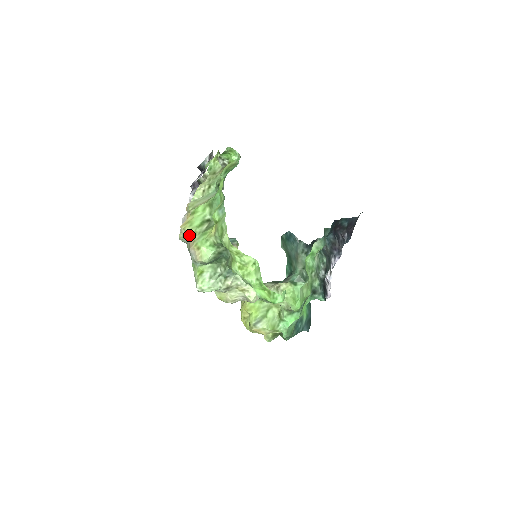
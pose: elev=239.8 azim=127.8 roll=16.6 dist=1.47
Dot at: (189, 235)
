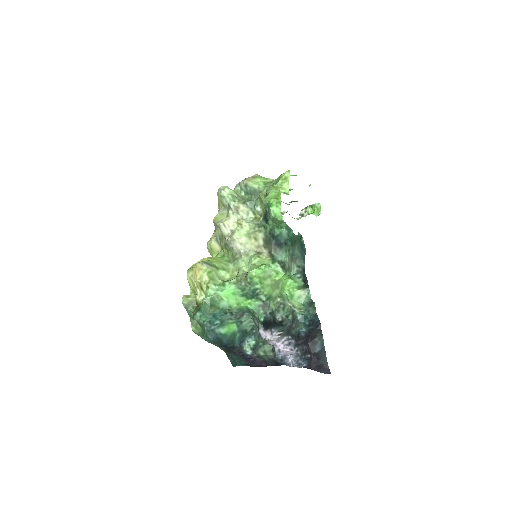
Dot at: occluded
